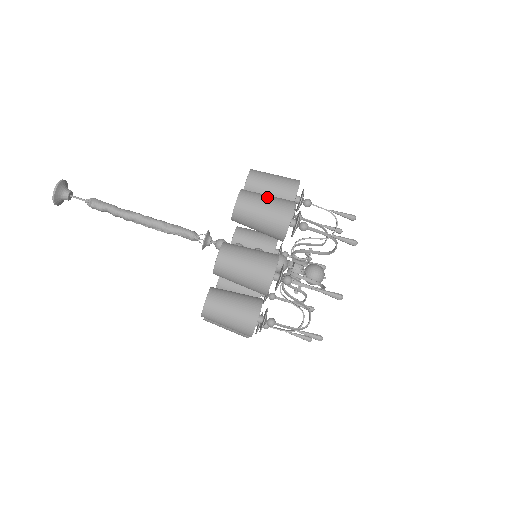
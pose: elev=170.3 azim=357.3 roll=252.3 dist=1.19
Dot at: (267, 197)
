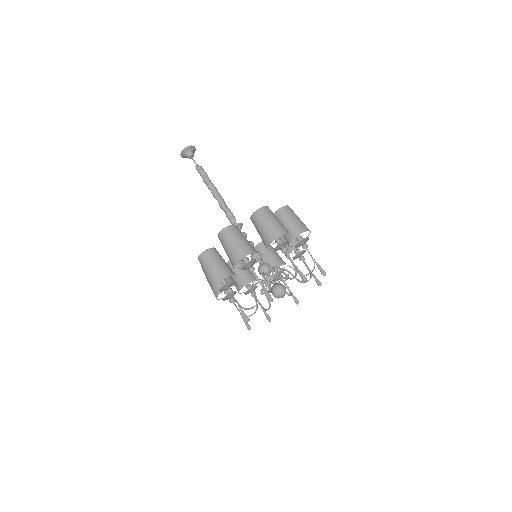
Dot at: occluded
